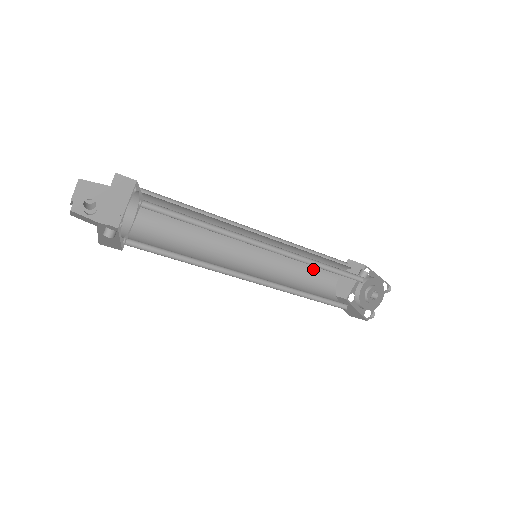
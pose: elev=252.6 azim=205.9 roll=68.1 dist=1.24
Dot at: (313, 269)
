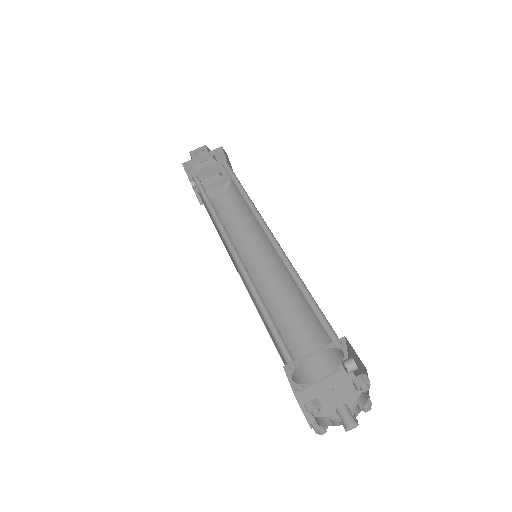
Dot at: (299, 340)
